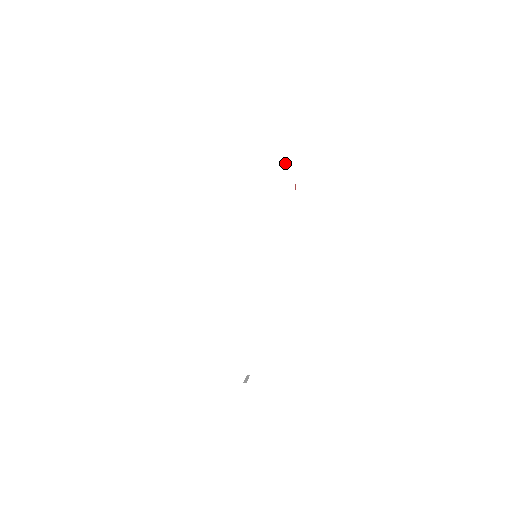
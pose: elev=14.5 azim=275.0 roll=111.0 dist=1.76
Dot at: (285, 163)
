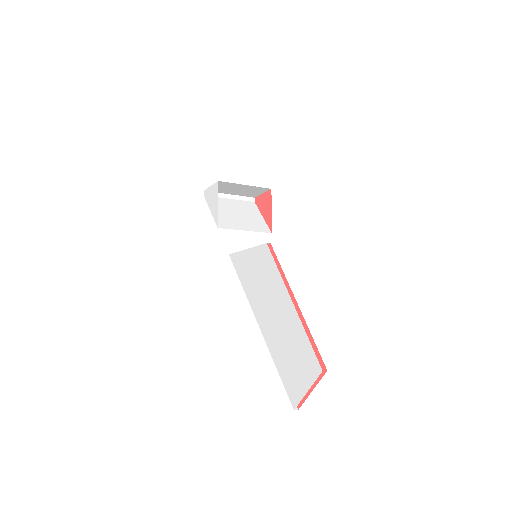
Dot at: (246, 202)
